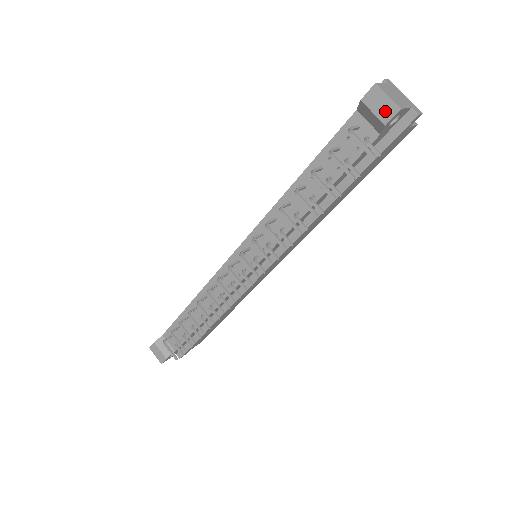
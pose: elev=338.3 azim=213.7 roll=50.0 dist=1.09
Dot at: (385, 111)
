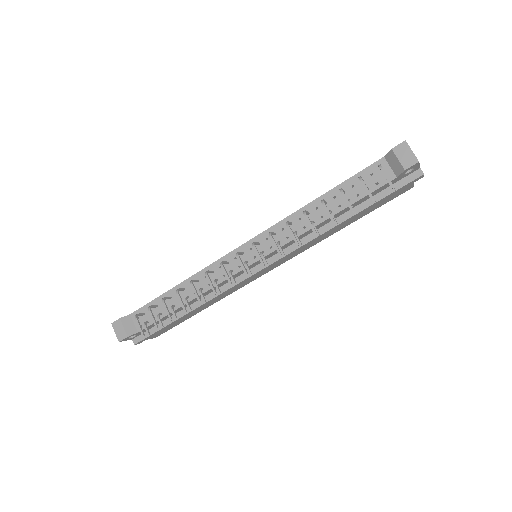
Dot at: (407, 160)
